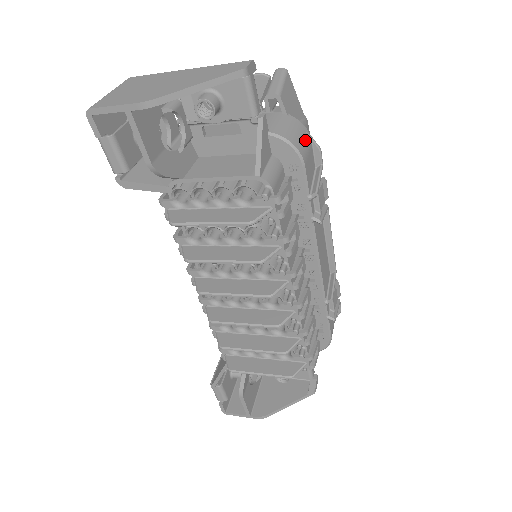
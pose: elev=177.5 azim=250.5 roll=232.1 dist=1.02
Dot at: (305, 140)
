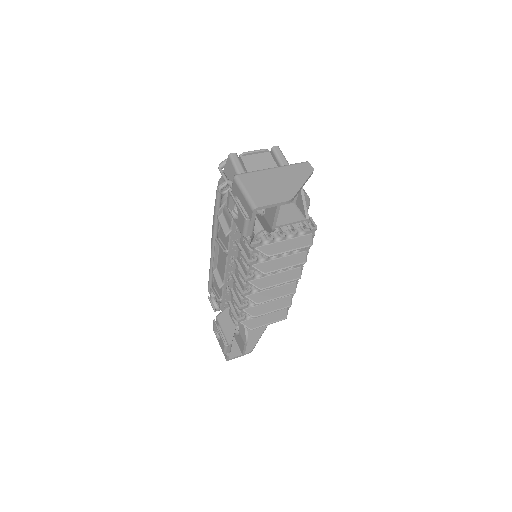
Dot at: occluded
